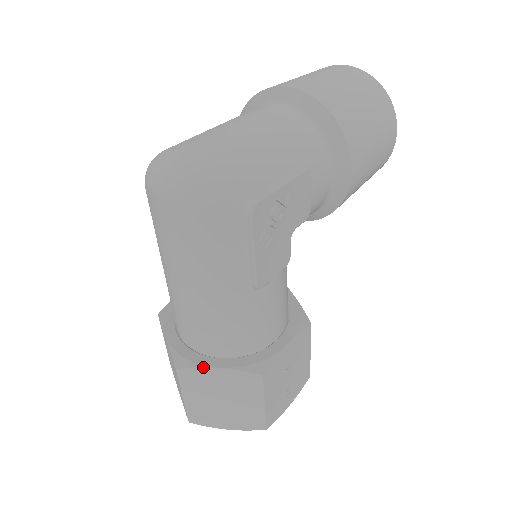
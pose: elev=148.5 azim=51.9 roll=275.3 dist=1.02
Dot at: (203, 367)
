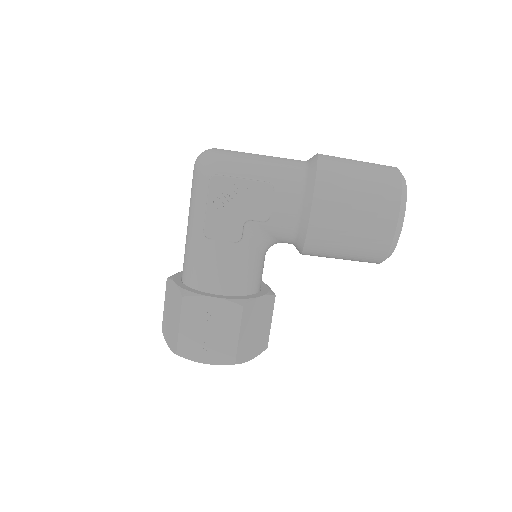
Dot at: (172, 280)
